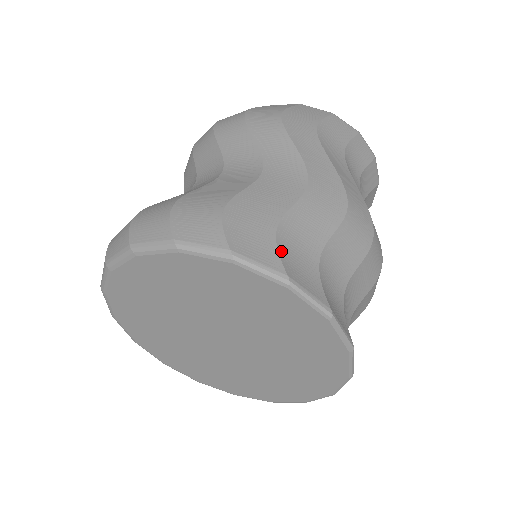
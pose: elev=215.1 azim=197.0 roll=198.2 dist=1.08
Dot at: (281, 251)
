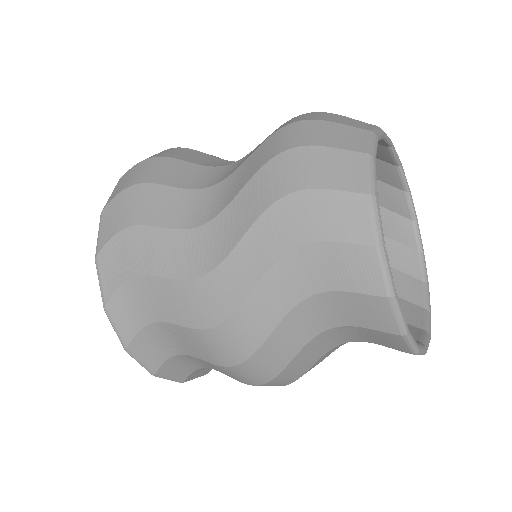
Dot at: (121, 291)
